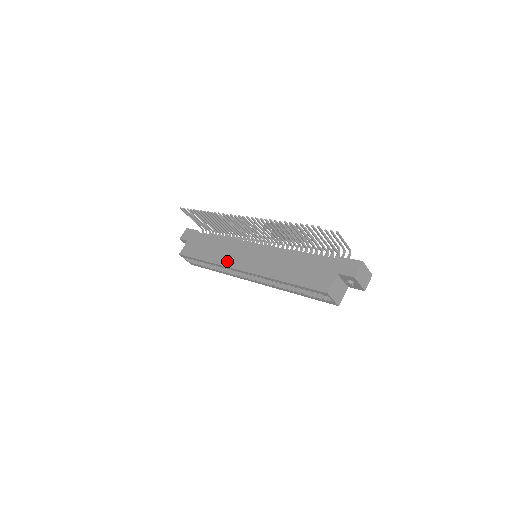
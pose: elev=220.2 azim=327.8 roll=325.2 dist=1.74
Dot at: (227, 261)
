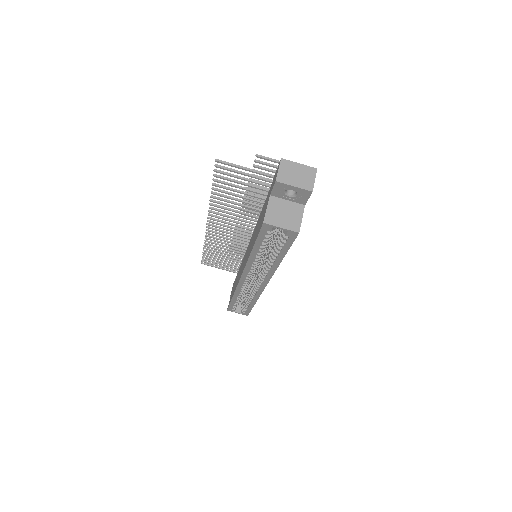
Dot at: occluded
